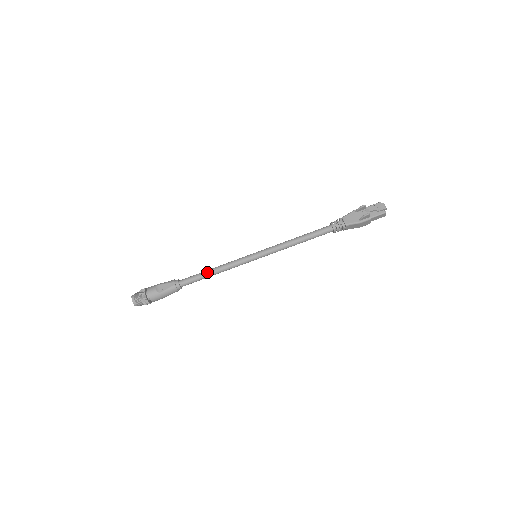
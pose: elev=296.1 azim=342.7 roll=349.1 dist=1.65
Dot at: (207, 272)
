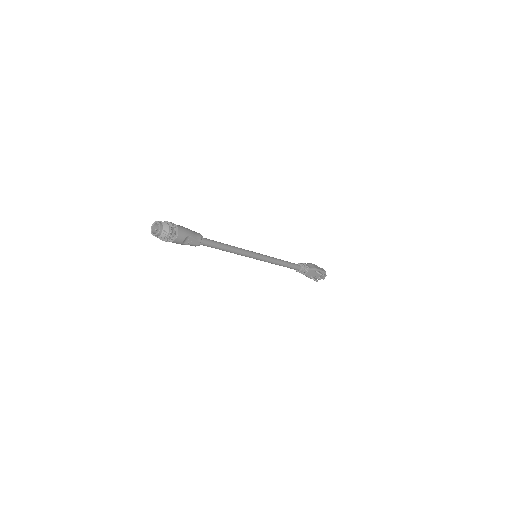
Dot at: (225, 249)
